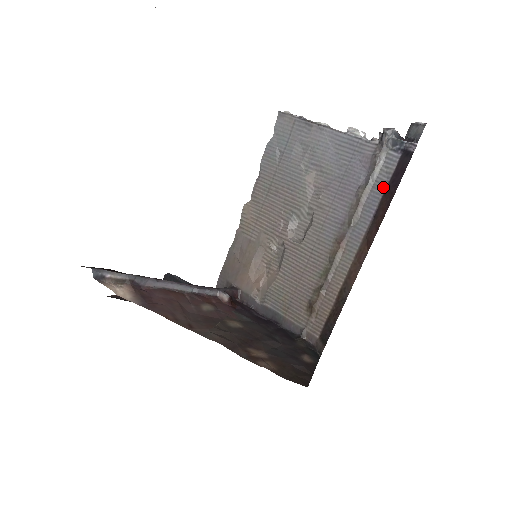
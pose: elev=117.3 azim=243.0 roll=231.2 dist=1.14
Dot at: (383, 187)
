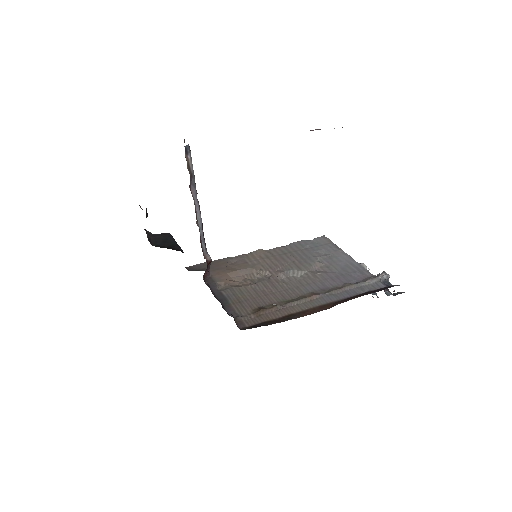
Dot at: (364, 291)
